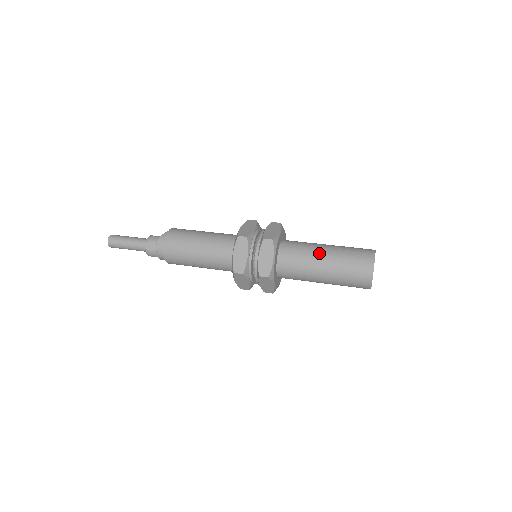
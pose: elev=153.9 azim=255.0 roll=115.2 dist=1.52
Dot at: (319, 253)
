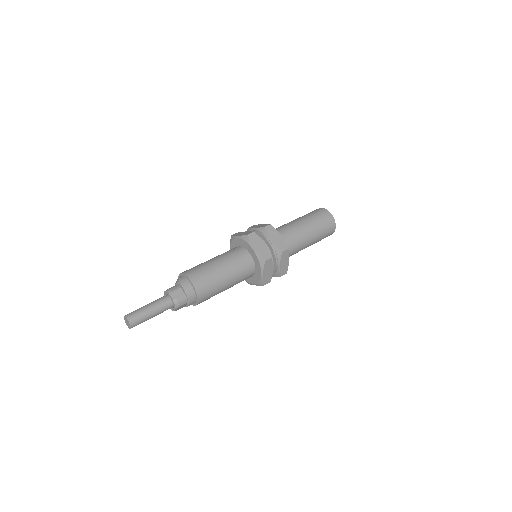
Dot at: (297, 223)
